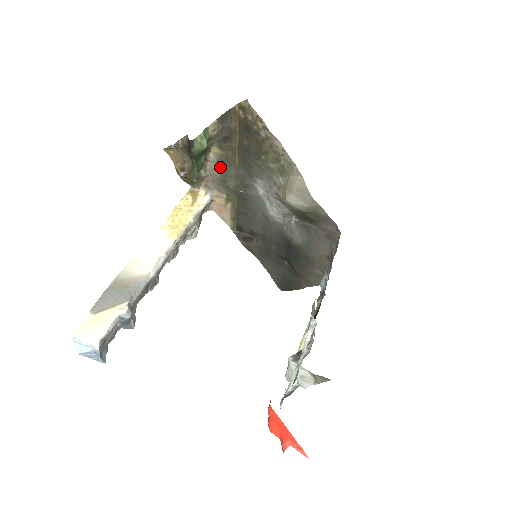
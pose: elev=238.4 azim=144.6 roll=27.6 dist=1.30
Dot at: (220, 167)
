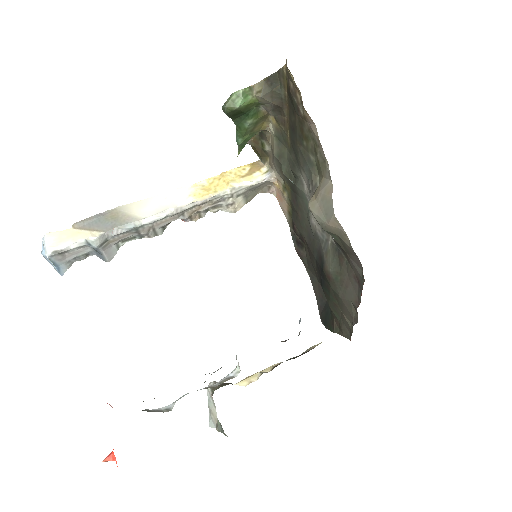
Dot at: (277, 144)
